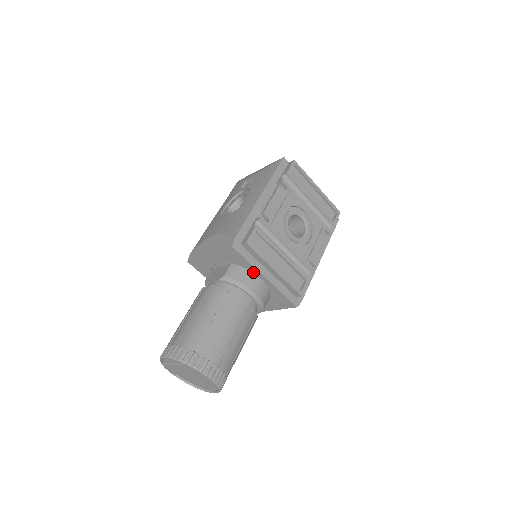
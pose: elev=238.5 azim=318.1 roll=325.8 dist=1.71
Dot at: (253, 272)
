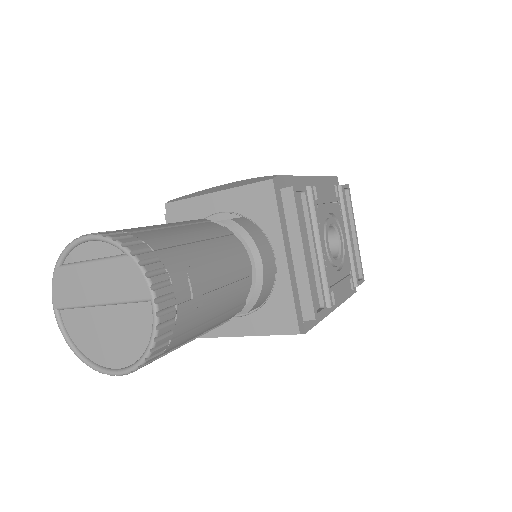
Dot at: (271, 241)
